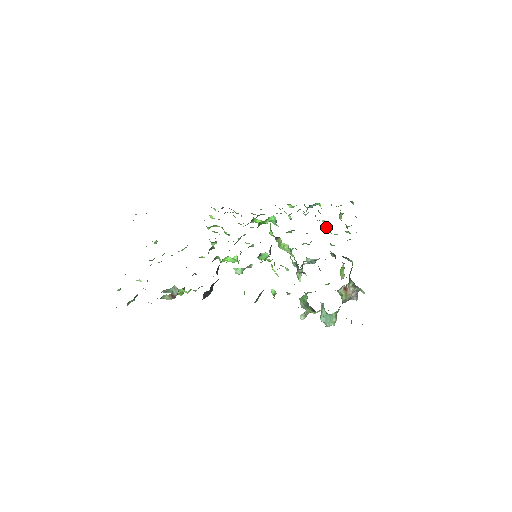
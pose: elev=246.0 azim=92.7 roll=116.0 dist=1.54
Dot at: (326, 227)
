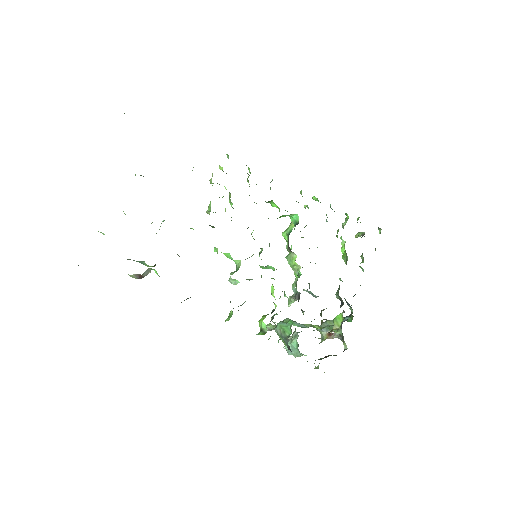
Dot at: (342, 249)
